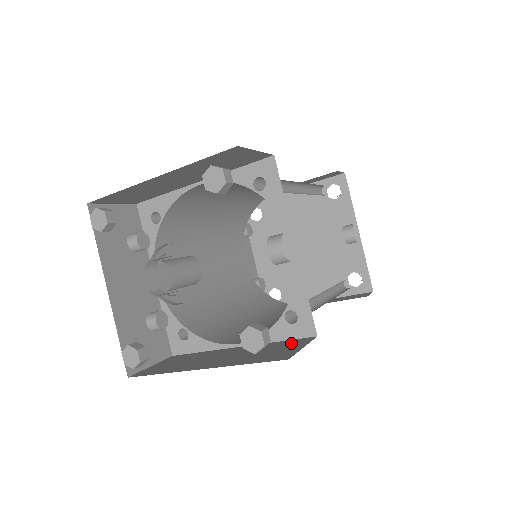
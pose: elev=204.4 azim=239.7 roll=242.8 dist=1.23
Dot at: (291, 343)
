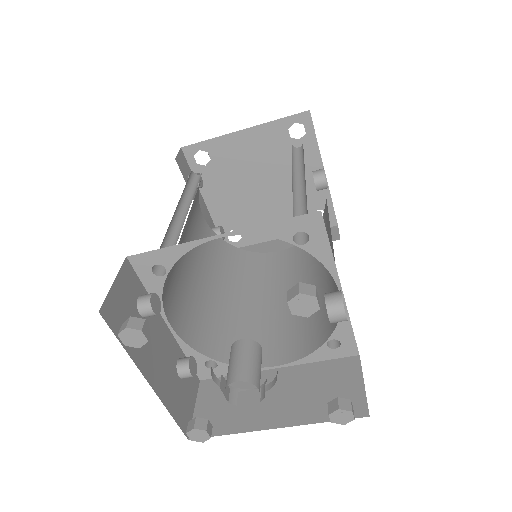
Dot at: (340, 370)
